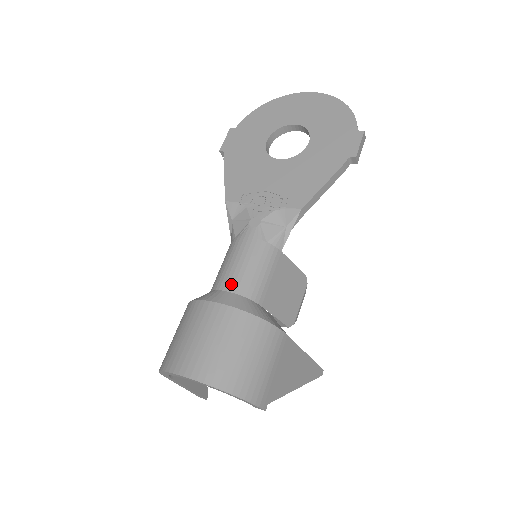
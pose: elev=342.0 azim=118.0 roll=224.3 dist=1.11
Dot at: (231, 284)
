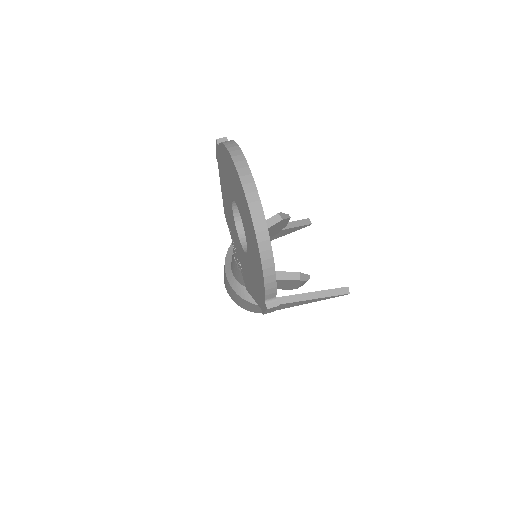
Dot at: (232, 272)
